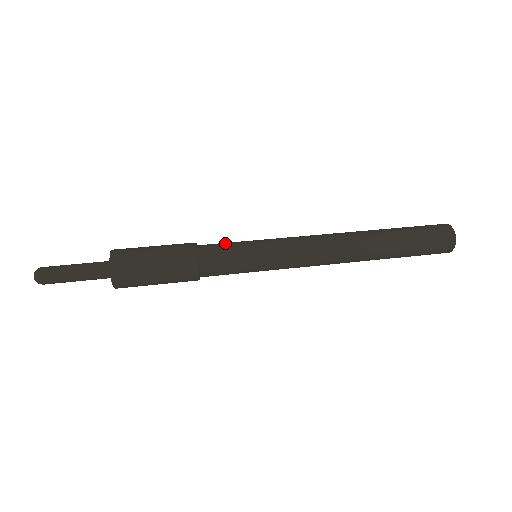
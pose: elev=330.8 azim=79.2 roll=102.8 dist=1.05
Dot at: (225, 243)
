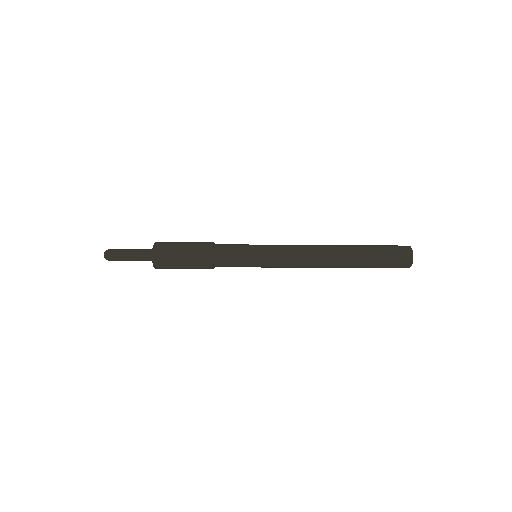
Dot at: (234, 244)
